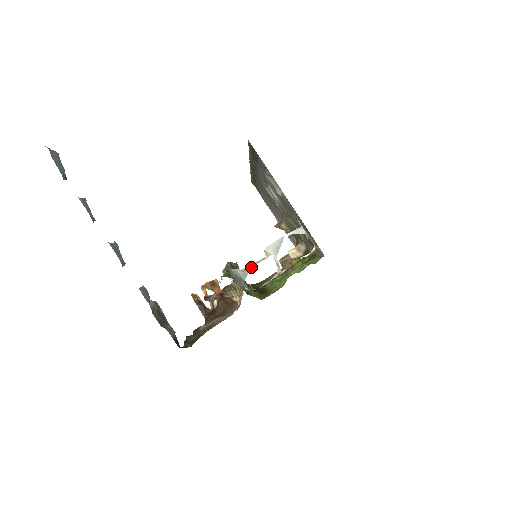
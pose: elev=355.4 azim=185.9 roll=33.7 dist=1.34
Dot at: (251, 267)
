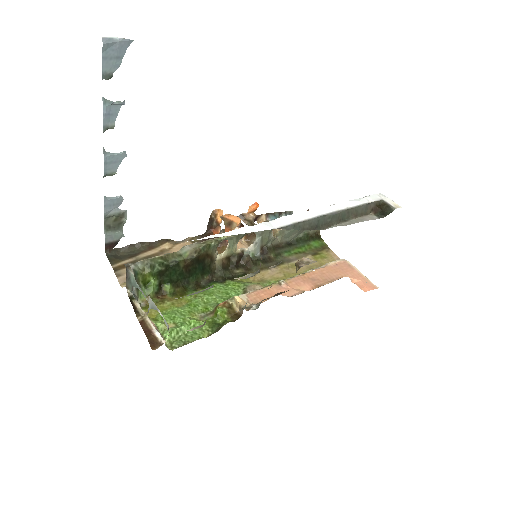
Dot at: (139, 288)
